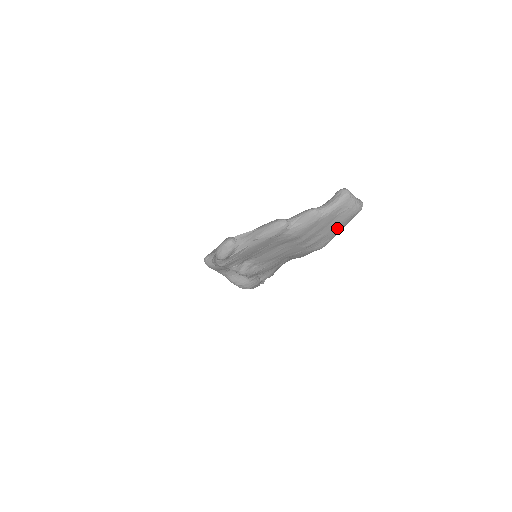
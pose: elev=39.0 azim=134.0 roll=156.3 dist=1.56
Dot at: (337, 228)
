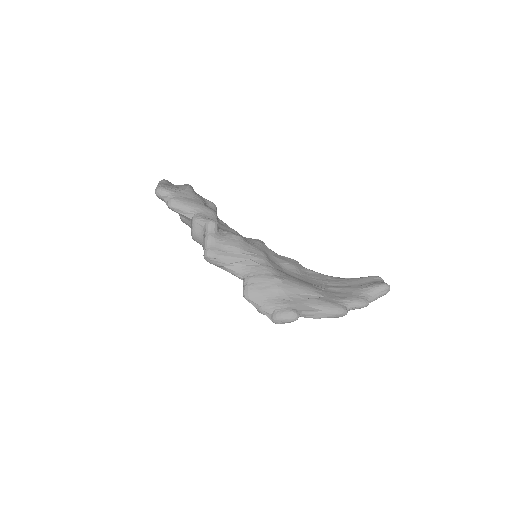
Dot at: occluded
